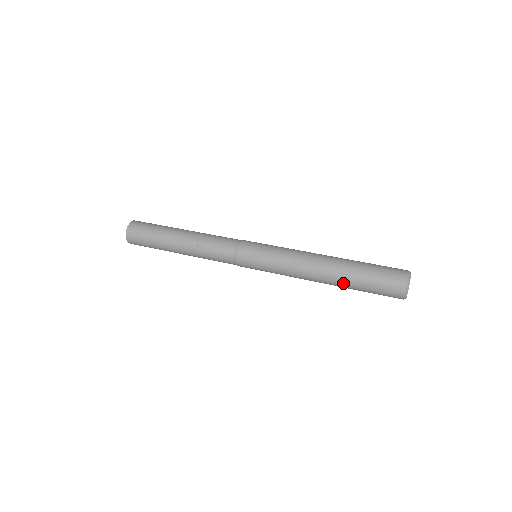
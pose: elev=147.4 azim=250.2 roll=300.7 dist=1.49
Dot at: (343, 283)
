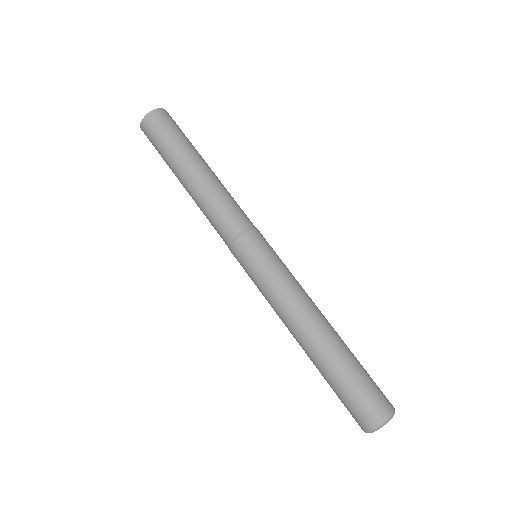
Dot at: occluded
